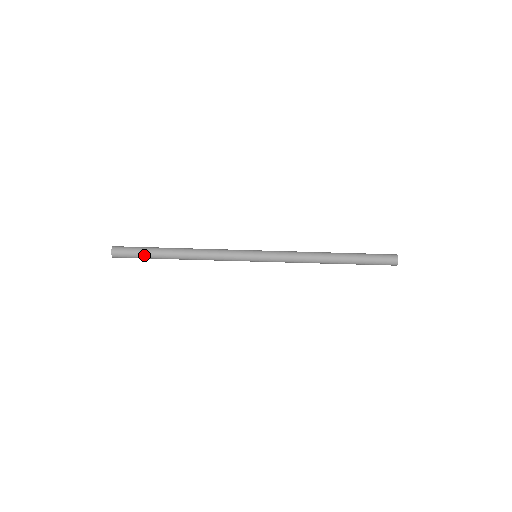
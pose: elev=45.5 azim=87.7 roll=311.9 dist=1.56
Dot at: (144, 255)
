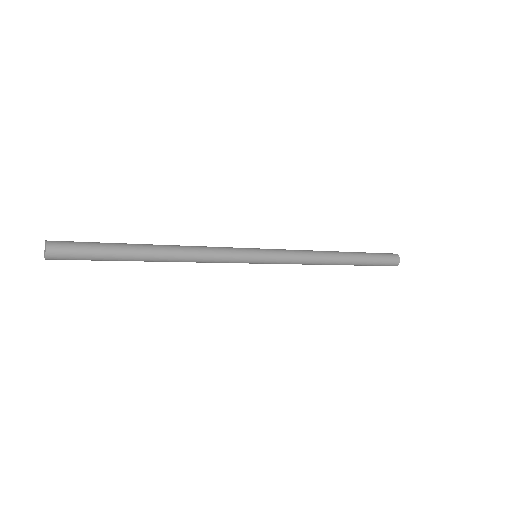
Dot at: (100, 259)
